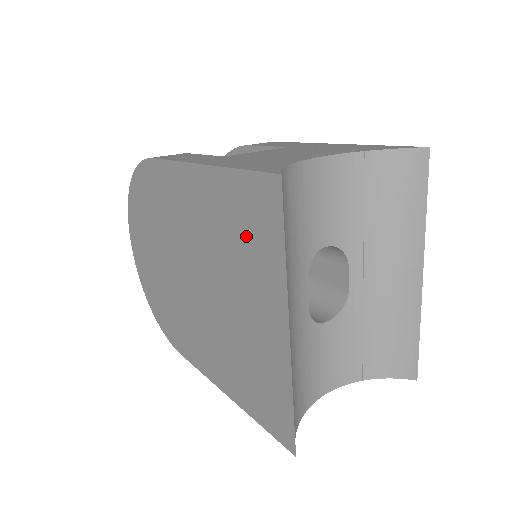
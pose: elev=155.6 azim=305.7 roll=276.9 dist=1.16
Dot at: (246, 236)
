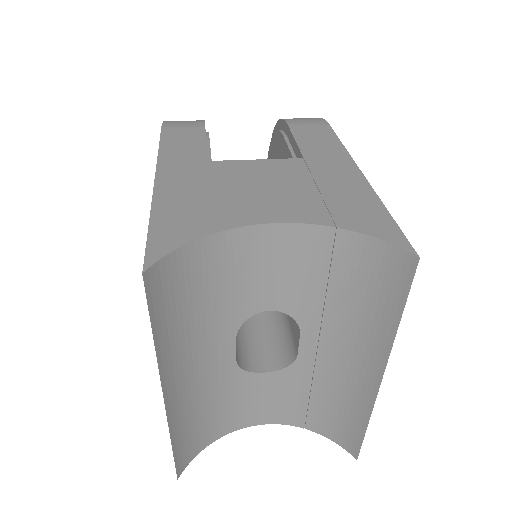
Dot at: occluded
